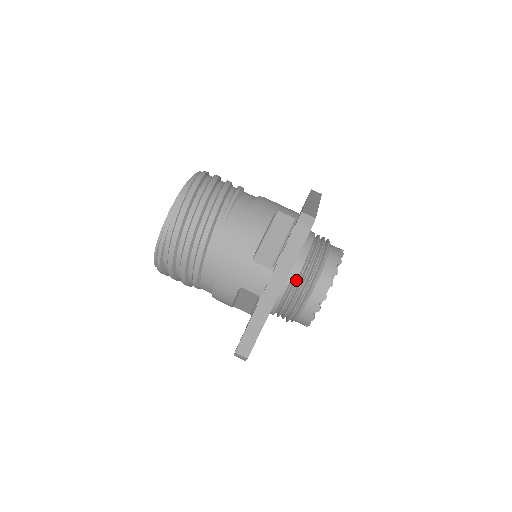
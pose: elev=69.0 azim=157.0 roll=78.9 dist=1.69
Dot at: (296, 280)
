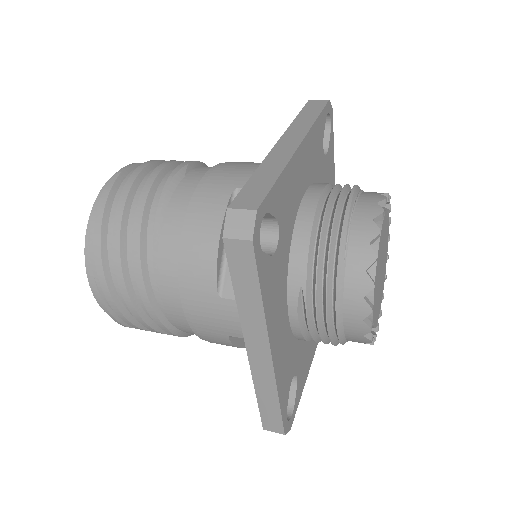
Dot at: (305, 299)
